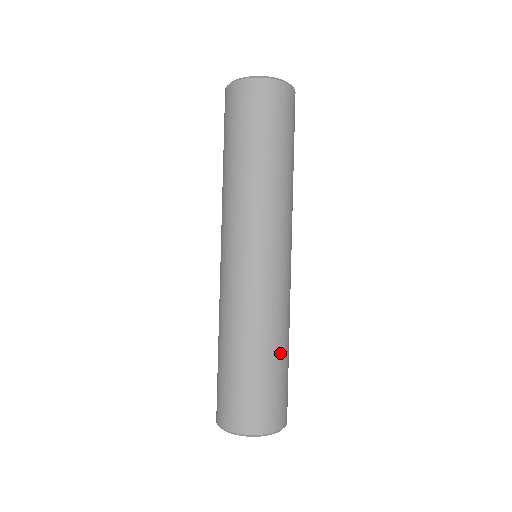
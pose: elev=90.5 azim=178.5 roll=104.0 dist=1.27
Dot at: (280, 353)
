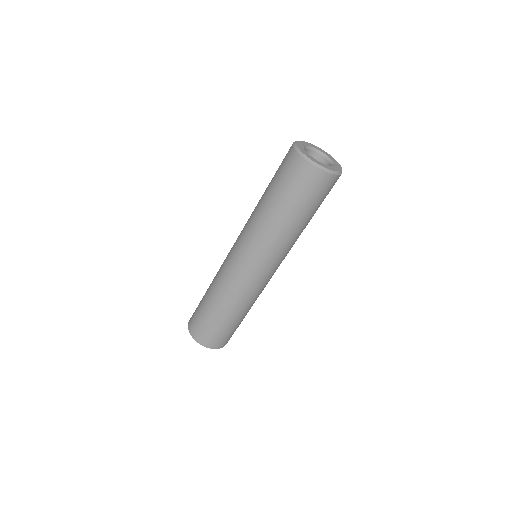
Dot at: (223, 314)
